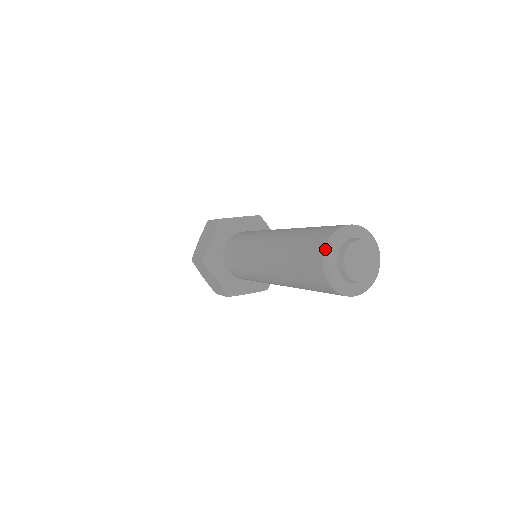
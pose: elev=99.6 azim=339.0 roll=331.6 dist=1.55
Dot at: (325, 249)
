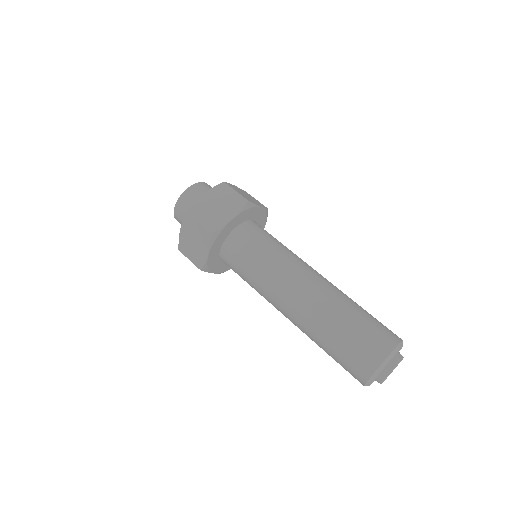
Dot at: (388, 358)
